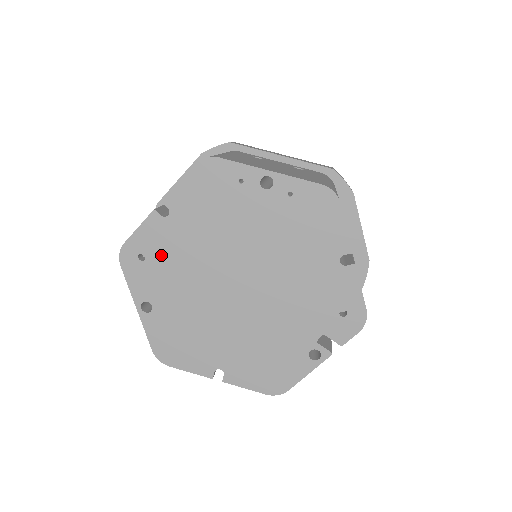
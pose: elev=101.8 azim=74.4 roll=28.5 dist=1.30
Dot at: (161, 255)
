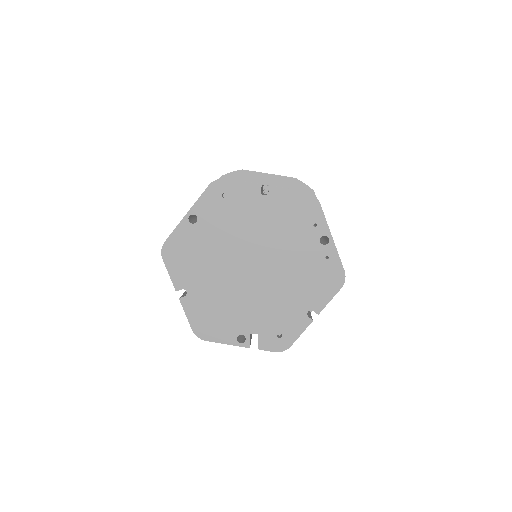
Dot at: (235, 207)
